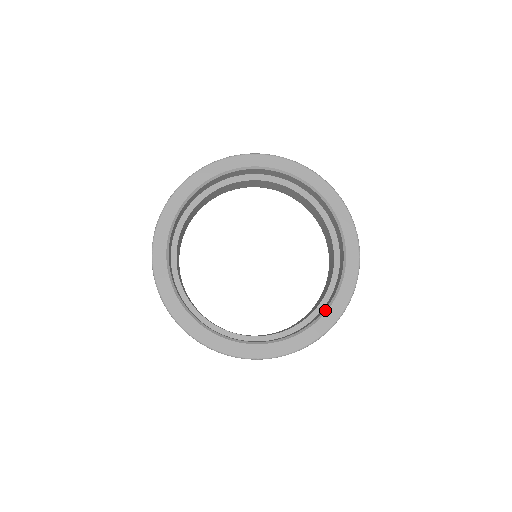
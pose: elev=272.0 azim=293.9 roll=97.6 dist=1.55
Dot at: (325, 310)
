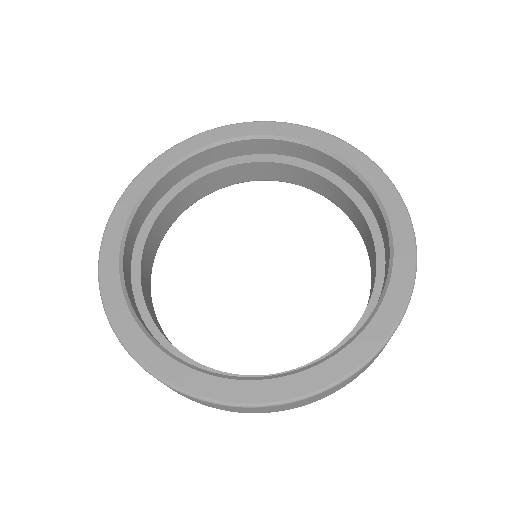
Dot at: (380, 206)
